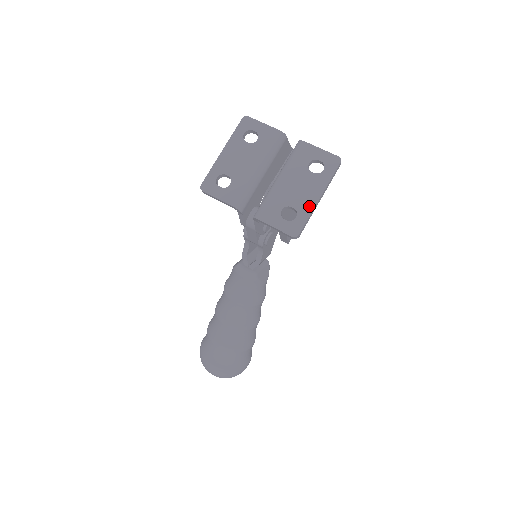
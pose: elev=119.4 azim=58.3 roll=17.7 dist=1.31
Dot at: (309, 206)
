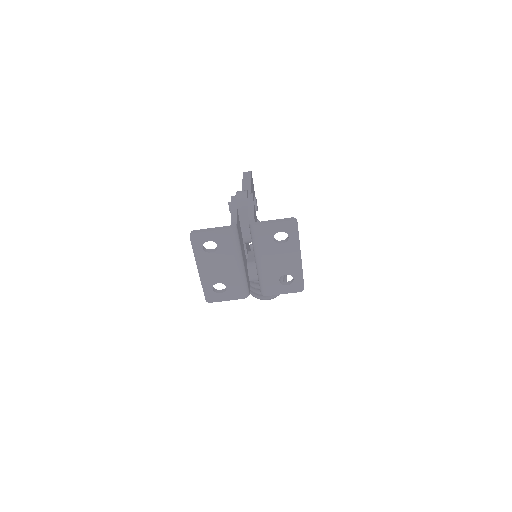
Dot at: (297, 267)
